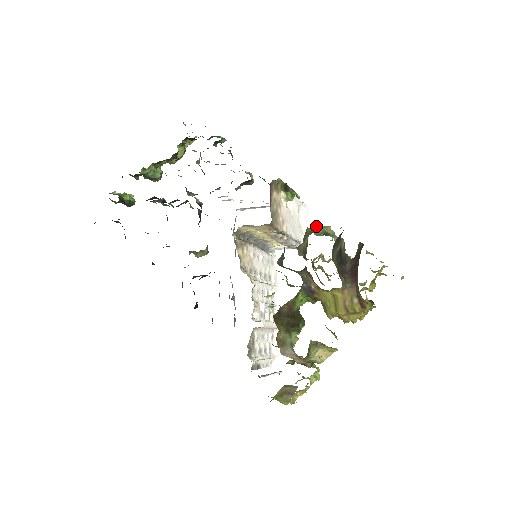
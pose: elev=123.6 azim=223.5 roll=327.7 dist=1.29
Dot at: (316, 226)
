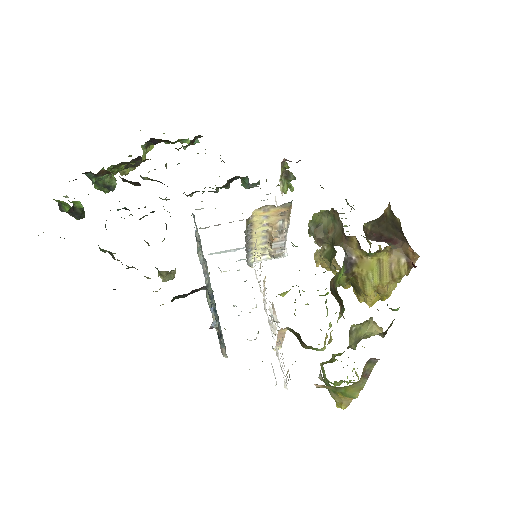
Dot at: (322, 211)
